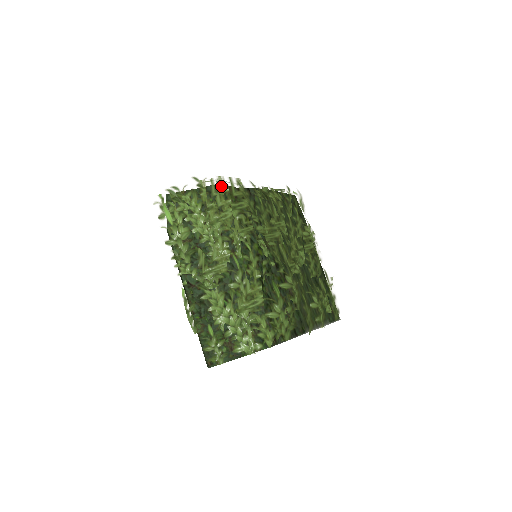
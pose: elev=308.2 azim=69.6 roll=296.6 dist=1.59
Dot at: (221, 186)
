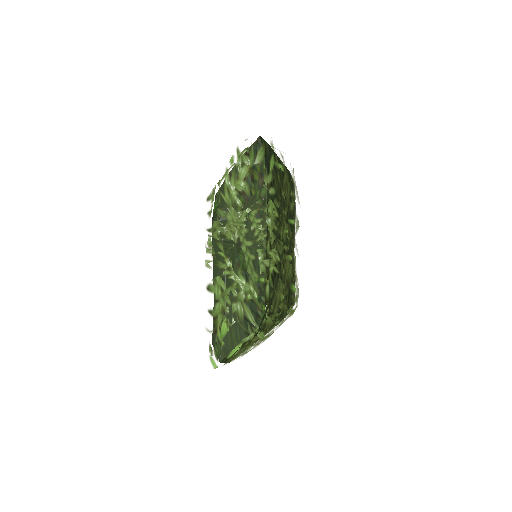
Dot at: occluded
